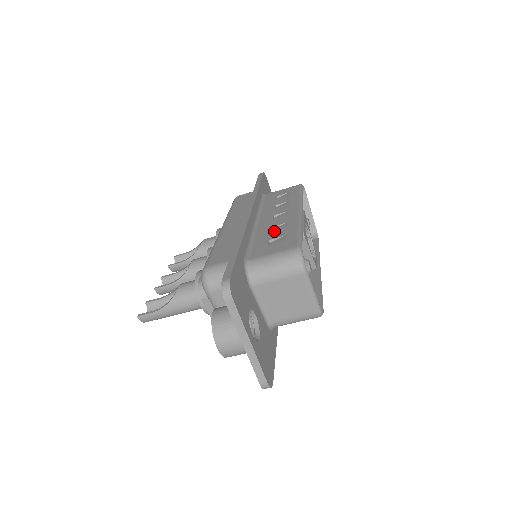
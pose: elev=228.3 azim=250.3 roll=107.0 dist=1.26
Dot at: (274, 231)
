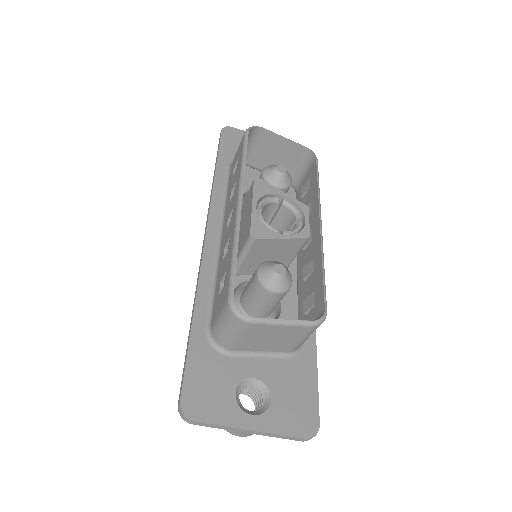
Dot at: (223, 260)
